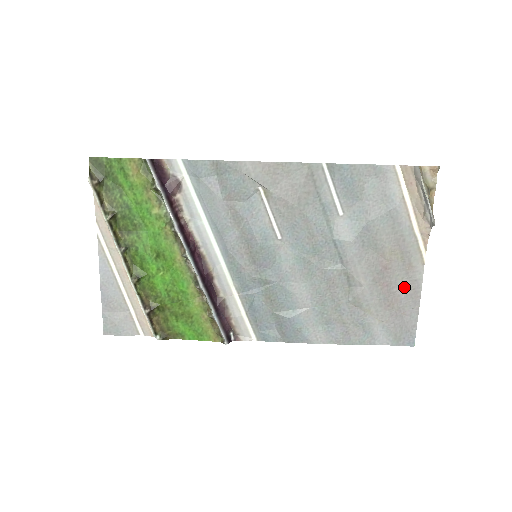
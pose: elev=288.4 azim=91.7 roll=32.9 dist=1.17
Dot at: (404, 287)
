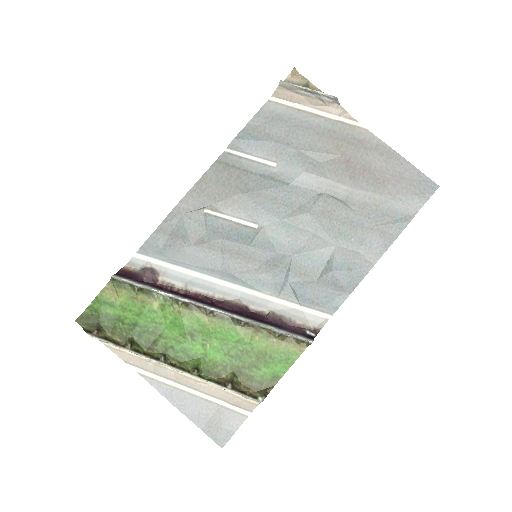
Dot at: (376, 158)
